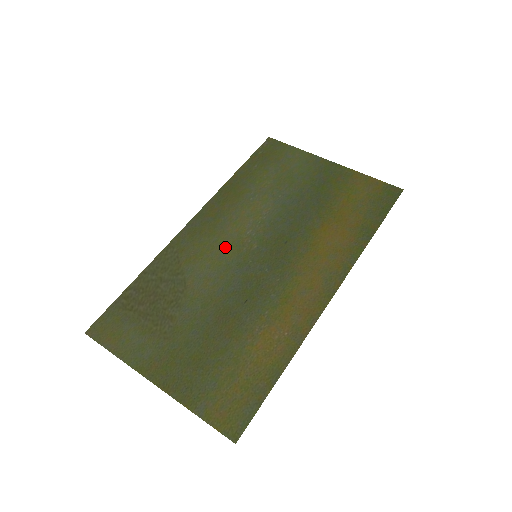
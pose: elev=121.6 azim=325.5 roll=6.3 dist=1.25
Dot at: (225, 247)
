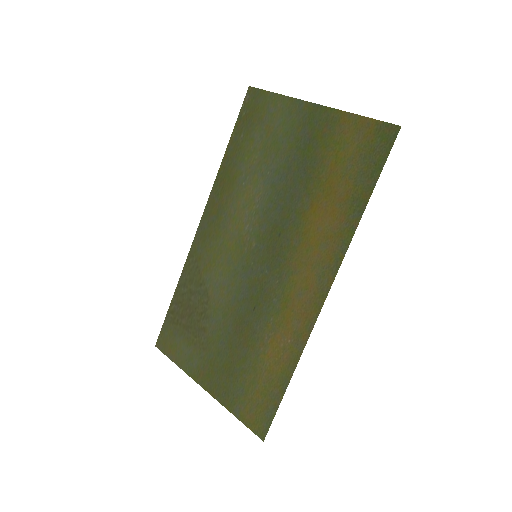
Dot at: (230, 250)
